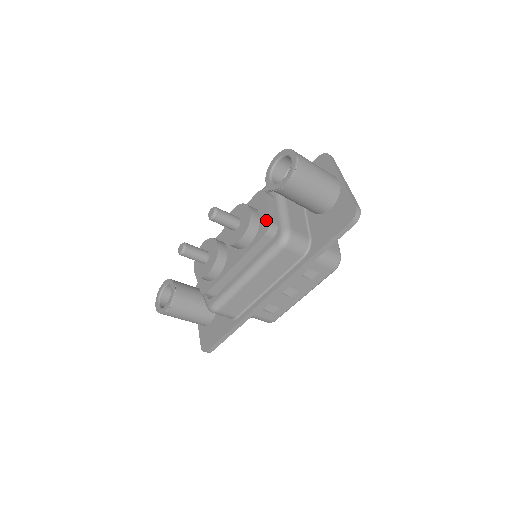
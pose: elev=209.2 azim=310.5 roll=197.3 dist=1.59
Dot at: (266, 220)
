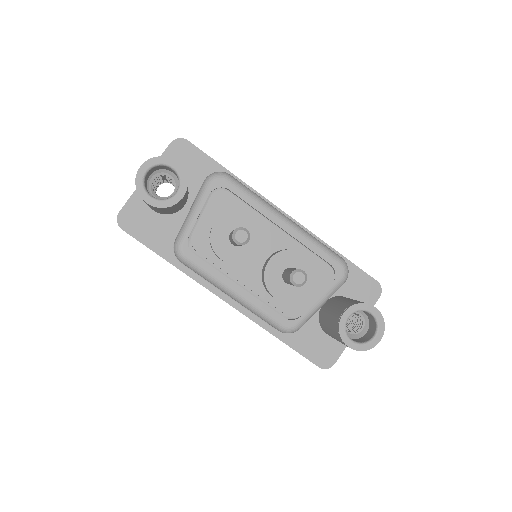
Dot at: (303, 308)
